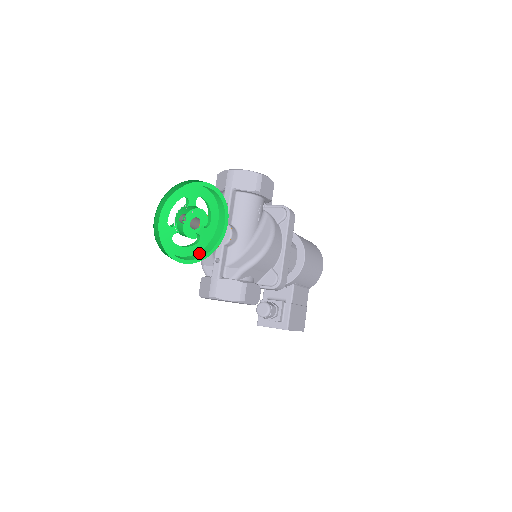
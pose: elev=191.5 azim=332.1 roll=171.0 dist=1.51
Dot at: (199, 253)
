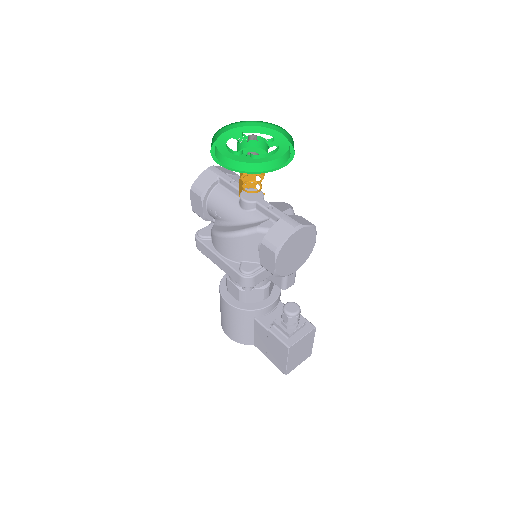
Dot at: (288, 152)
